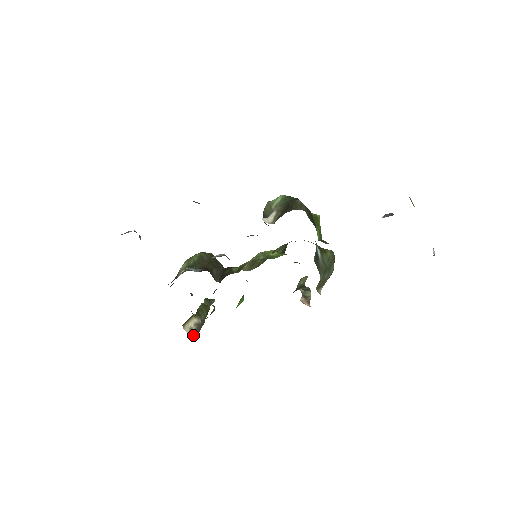
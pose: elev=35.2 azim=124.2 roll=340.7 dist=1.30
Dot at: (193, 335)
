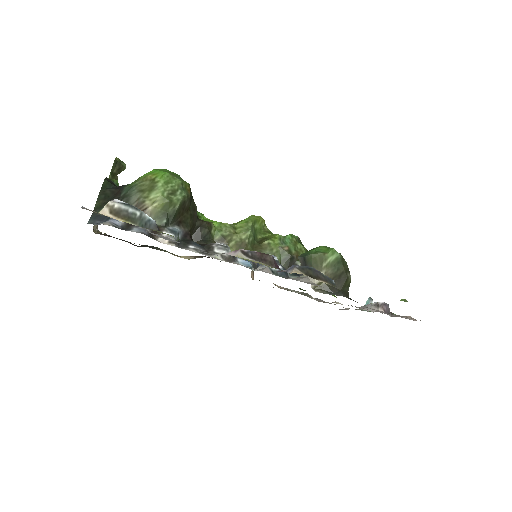
Dot at: occluded
